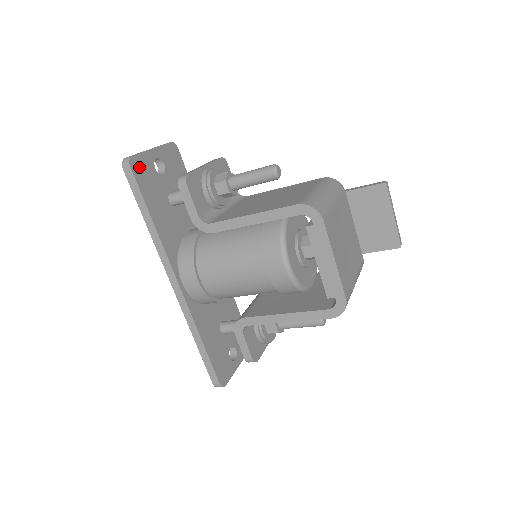
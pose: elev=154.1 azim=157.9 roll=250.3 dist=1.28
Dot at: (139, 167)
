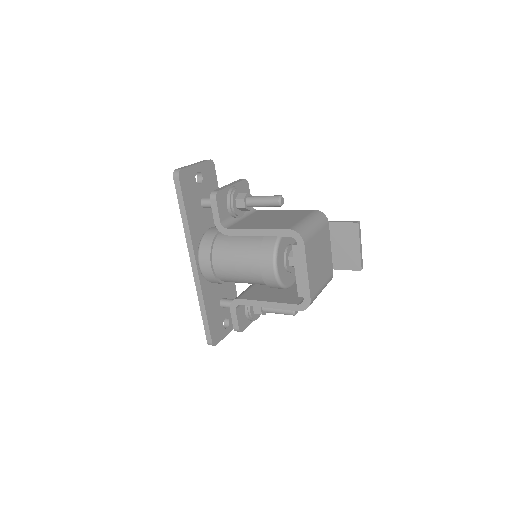
Dot at: (185, 178)
